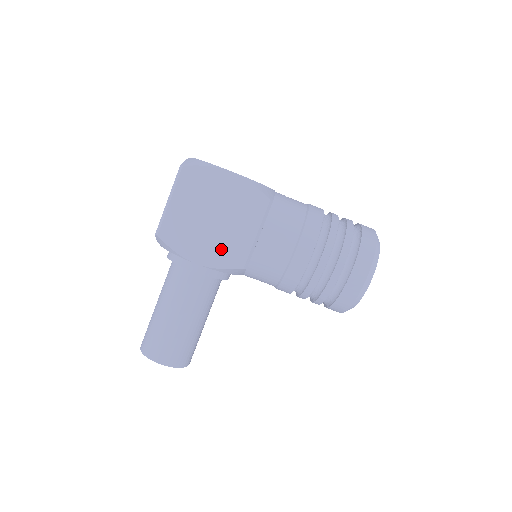
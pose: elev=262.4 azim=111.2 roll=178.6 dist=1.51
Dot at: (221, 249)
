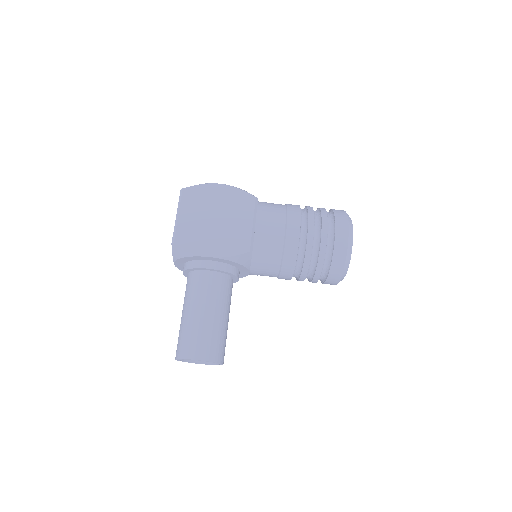
Dot at: (228, 241)
